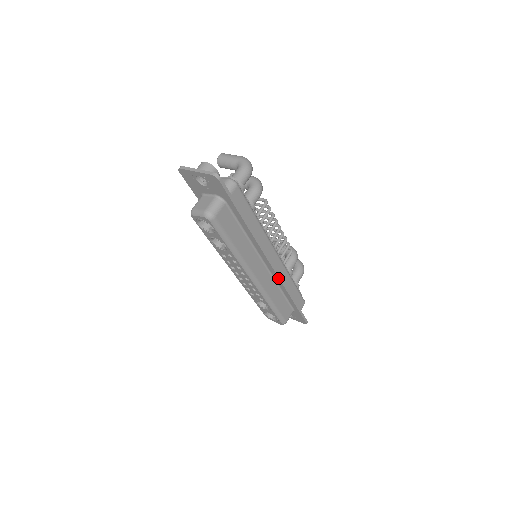
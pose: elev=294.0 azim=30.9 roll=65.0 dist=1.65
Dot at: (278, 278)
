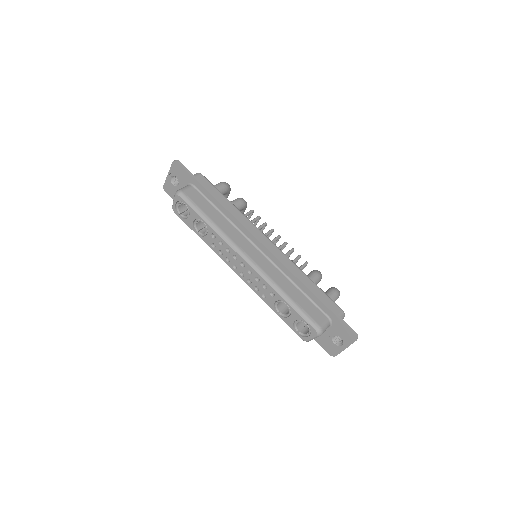
Dot at: (278, 261)
